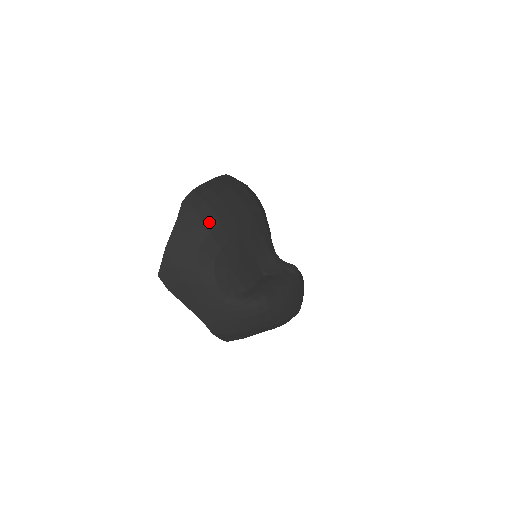
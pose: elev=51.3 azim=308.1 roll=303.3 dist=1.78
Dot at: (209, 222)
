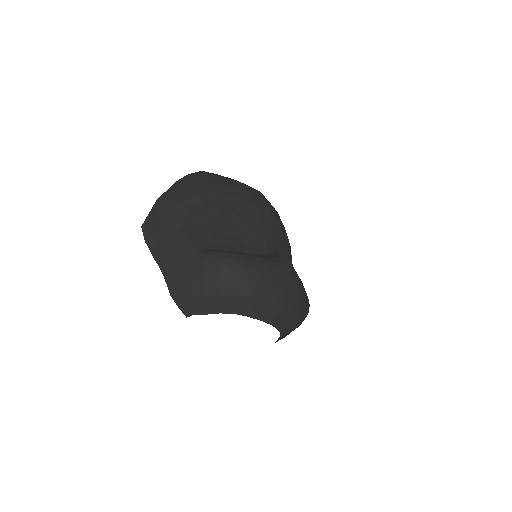
Dot at: (203, 187)
